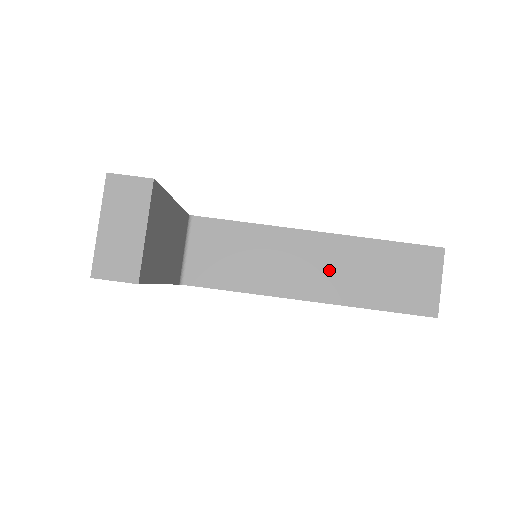
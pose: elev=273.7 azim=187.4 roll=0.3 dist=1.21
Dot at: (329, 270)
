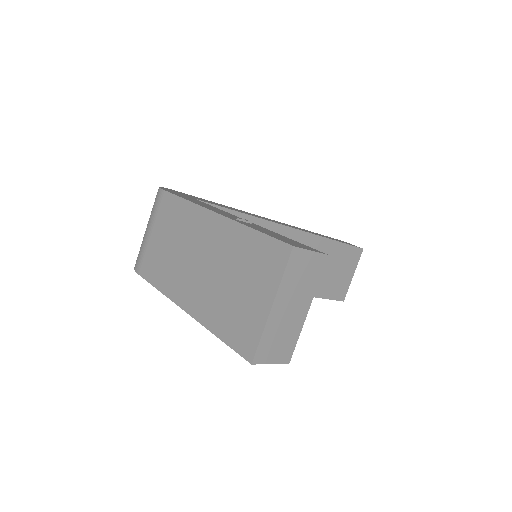
Dot at: occluded
